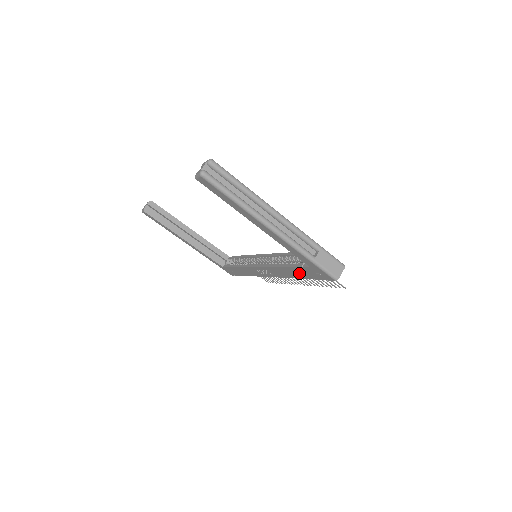
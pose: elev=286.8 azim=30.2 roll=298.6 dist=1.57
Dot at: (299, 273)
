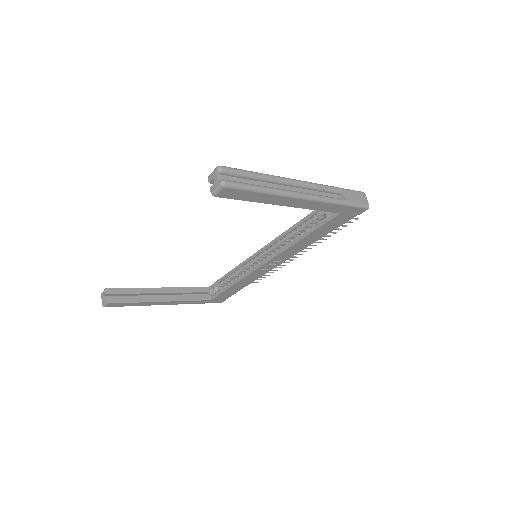
Dot at: (322, 232)
